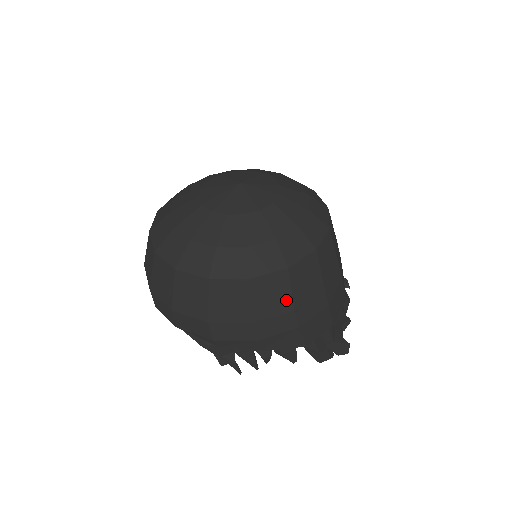
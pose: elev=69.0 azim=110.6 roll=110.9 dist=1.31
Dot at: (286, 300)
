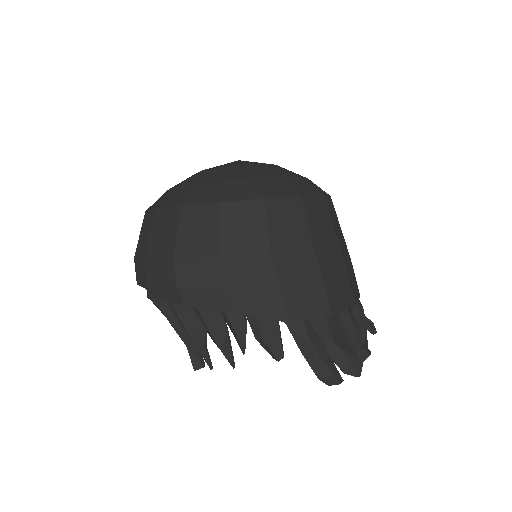
Dot at: (261, 237)
